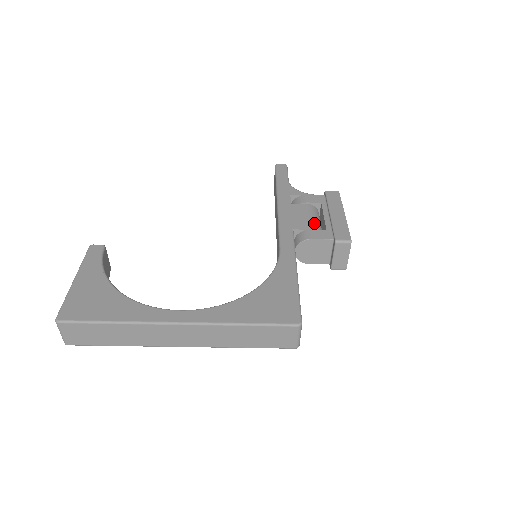
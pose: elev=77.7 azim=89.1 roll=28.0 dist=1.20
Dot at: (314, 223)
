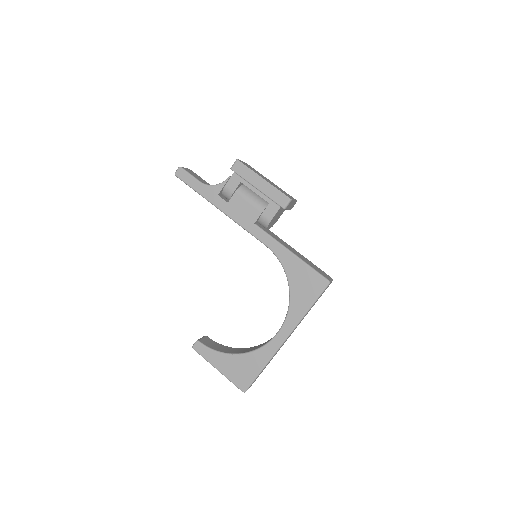
Dot at: (257, 204)
